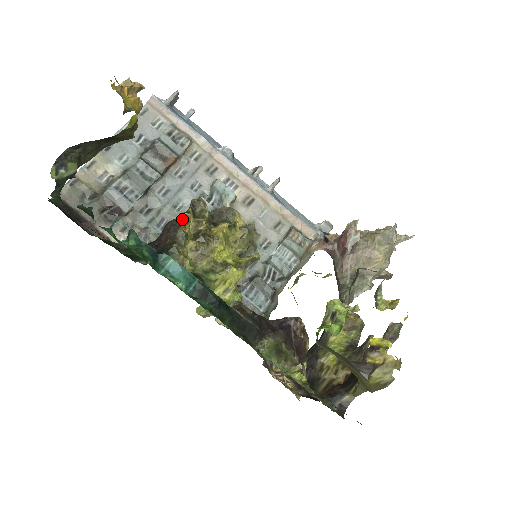
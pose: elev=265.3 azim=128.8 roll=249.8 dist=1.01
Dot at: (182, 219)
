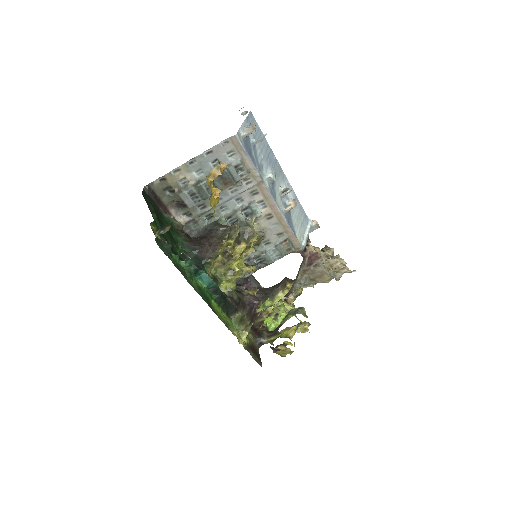
Dot at: (220, 246)
